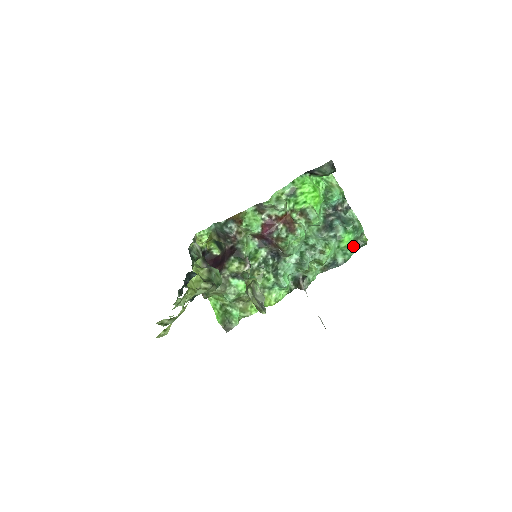
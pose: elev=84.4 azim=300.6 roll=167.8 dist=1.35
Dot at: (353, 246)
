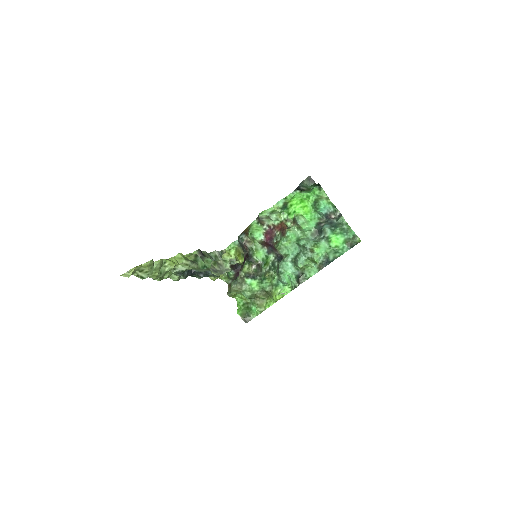
Dot at: (346, 246)
